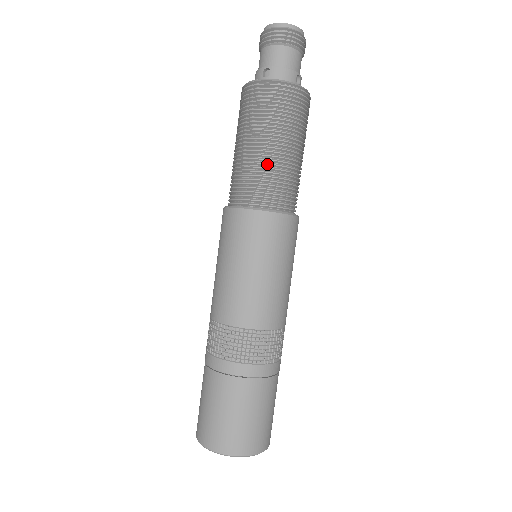
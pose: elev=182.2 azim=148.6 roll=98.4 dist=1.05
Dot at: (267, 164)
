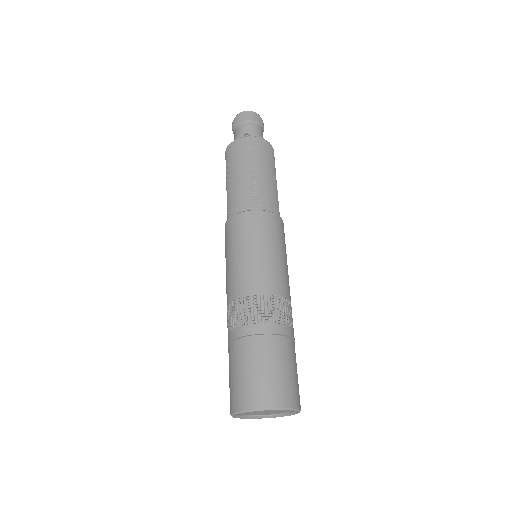
Dot at: (262, 184)
